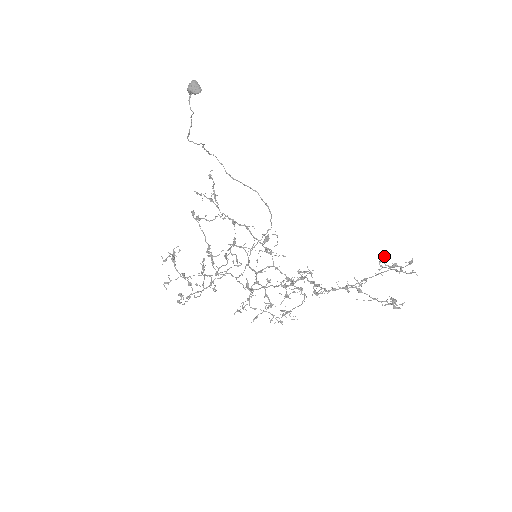
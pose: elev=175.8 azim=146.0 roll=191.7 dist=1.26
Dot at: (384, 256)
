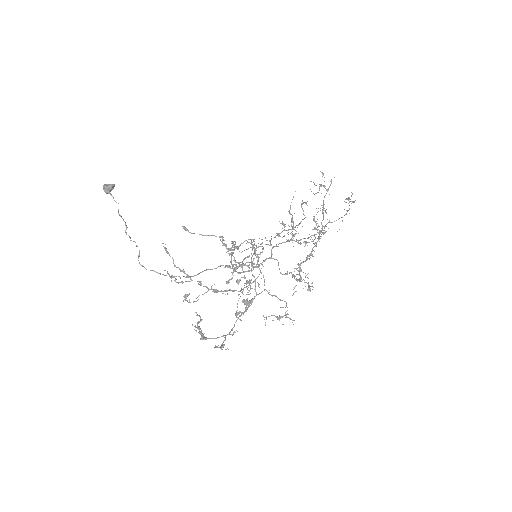
Dot at: occluded
